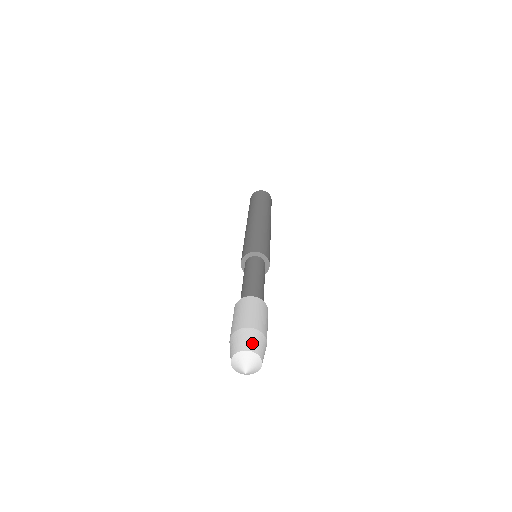
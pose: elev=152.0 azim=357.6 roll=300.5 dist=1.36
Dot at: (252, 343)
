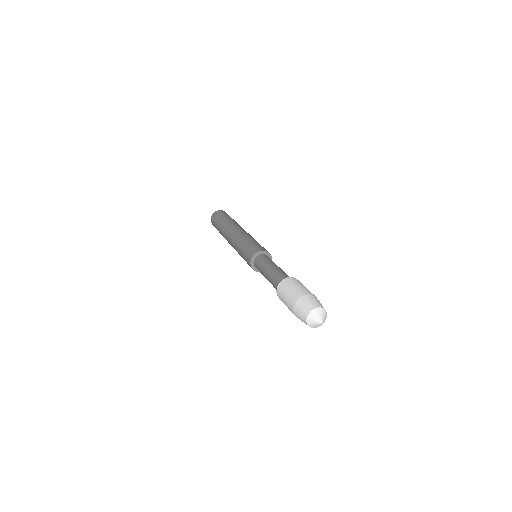
Dot at: (320, 303)
